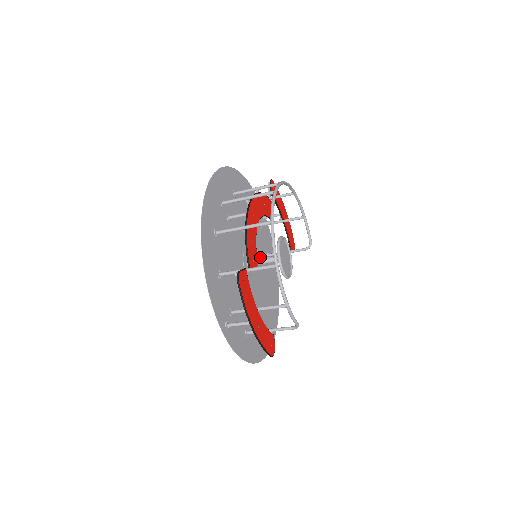
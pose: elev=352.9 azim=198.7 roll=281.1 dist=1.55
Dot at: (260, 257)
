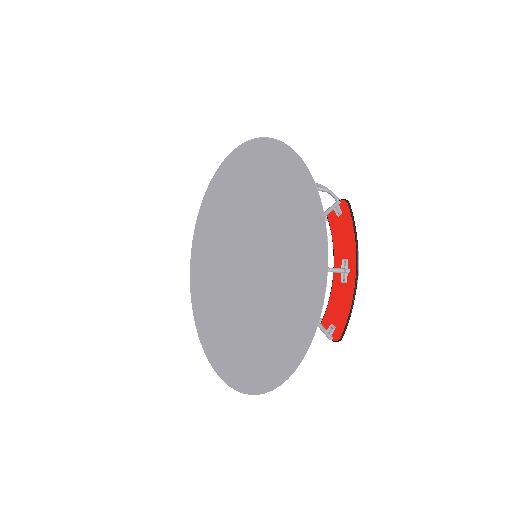
Dot at: (218, 286)
